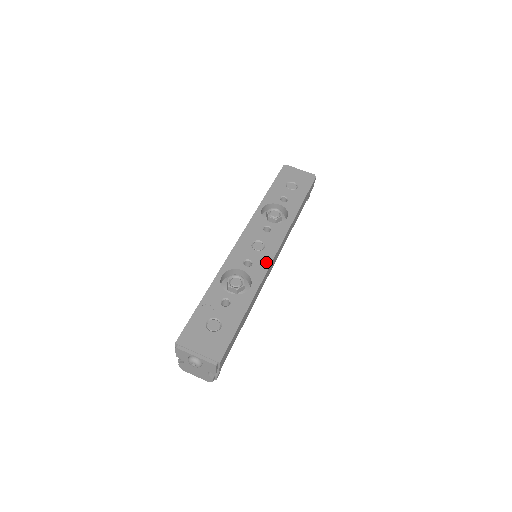
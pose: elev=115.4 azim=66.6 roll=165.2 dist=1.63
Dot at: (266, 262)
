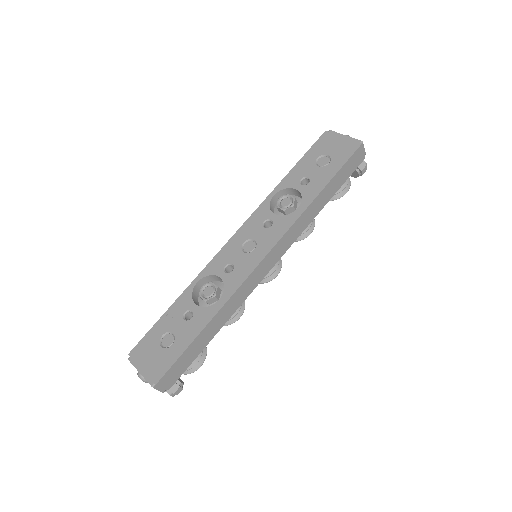
Dot at: (248, 268)
